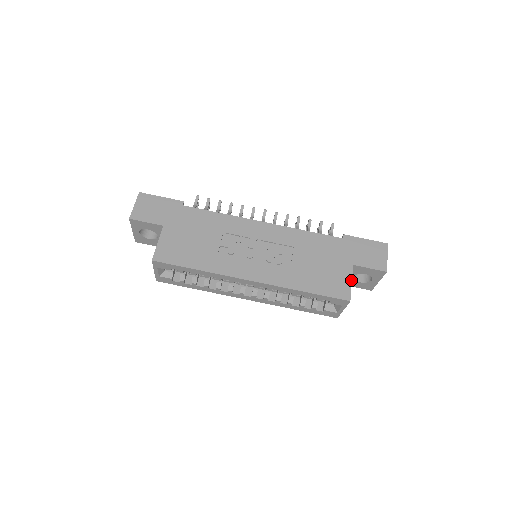
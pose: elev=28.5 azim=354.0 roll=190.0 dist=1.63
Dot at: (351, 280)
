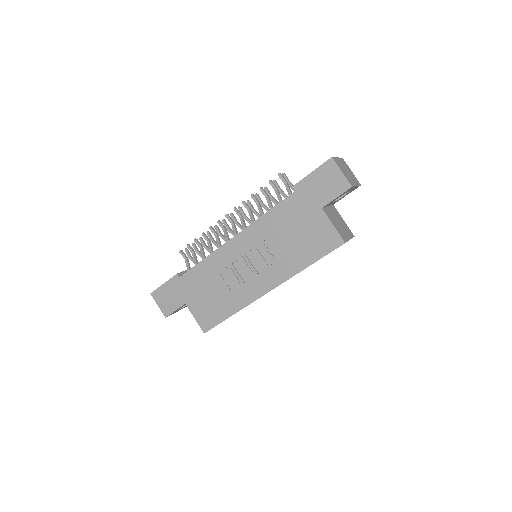
Dot at: (331, 224)
